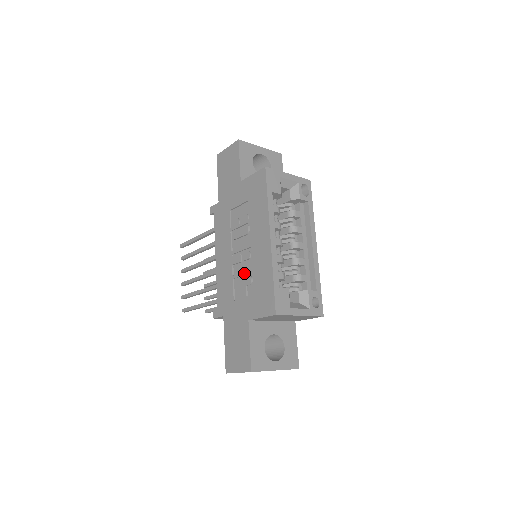
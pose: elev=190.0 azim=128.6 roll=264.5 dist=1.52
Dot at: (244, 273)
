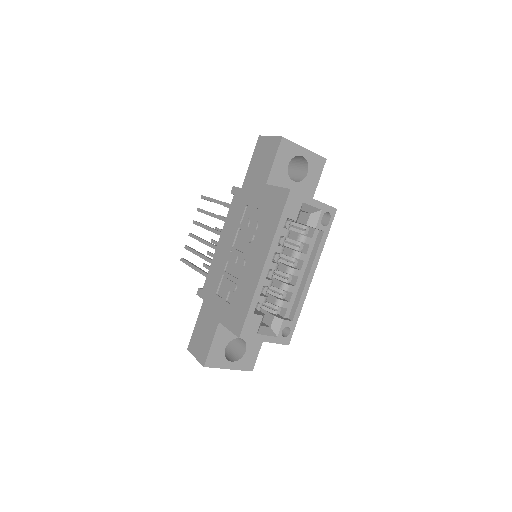
Dot at: (233, 277)
